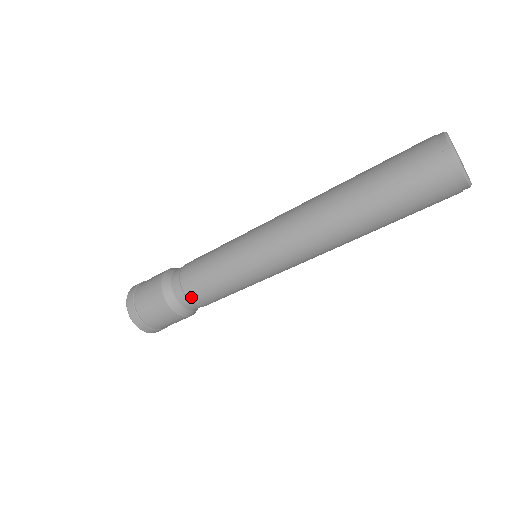
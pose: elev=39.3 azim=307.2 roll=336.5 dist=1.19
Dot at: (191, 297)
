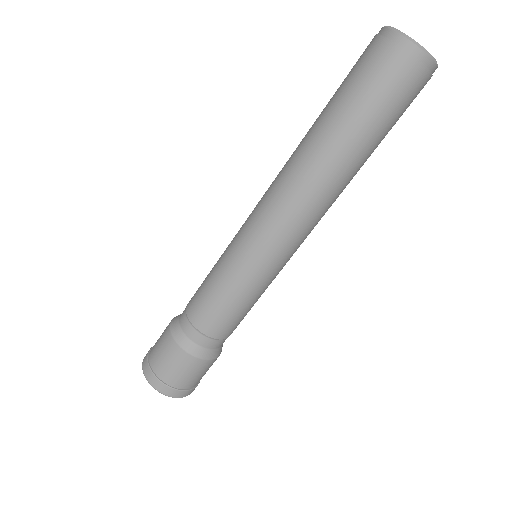
Dot at: (204, 330)
